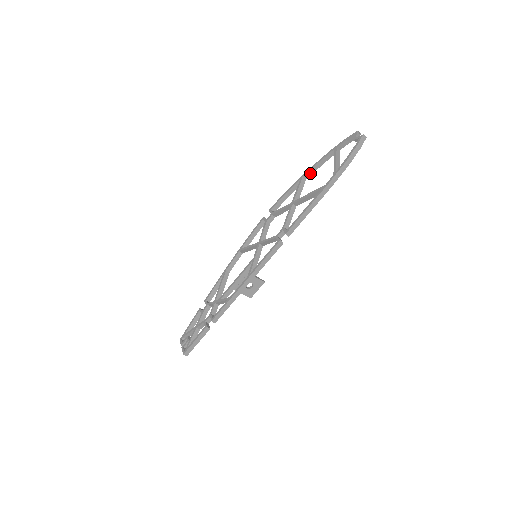
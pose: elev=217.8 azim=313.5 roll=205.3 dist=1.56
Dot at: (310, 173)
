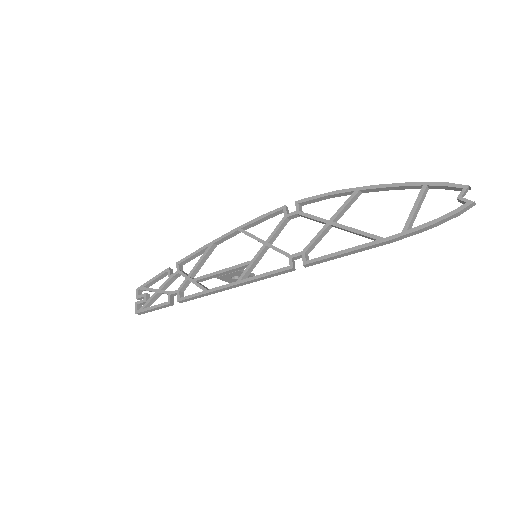
Dot at: (372, 190)
